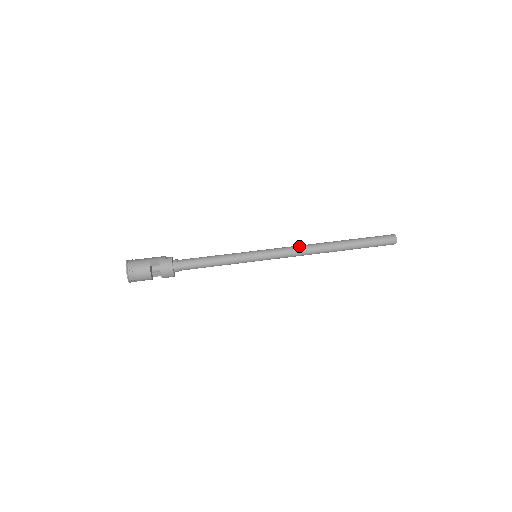
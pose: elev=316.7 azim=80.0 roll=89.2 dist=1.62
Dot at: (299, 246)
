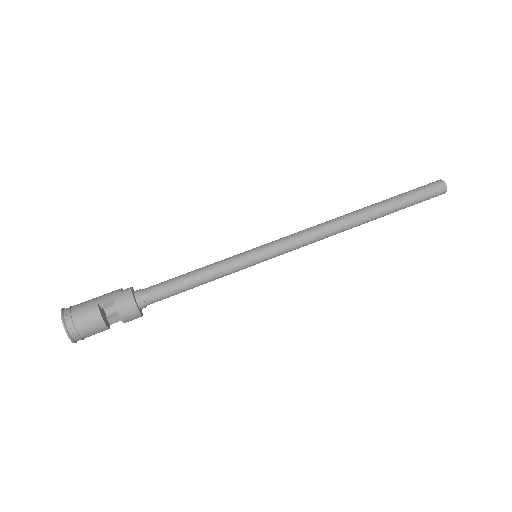
Dot at: (314, 227)
